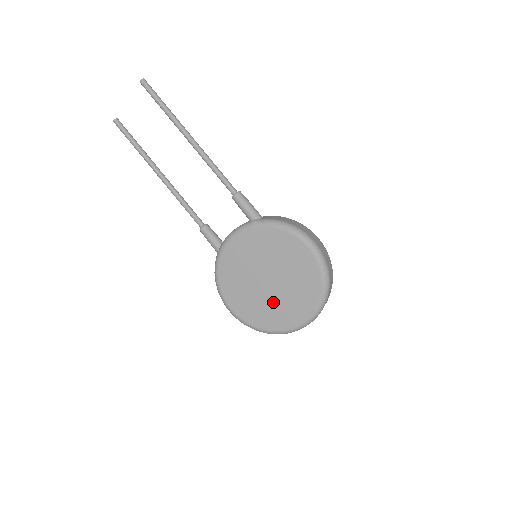
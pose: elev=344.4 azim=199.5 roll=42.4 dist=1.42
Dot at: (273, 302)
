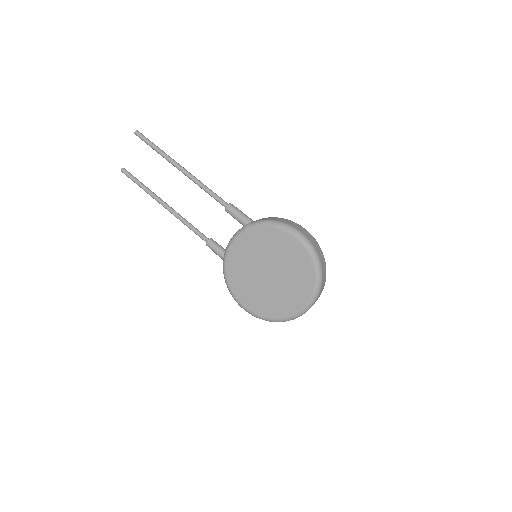
Dot at: (277, 292)
